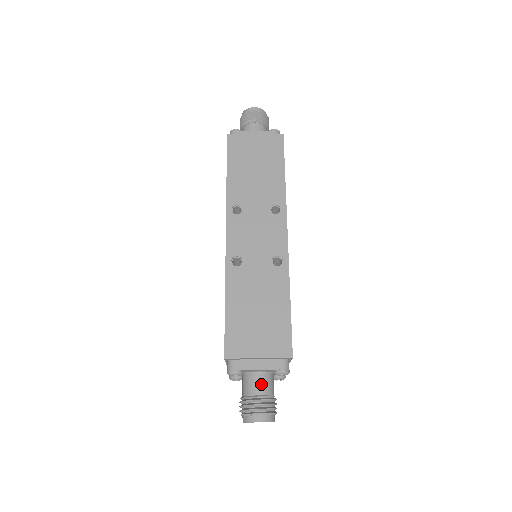
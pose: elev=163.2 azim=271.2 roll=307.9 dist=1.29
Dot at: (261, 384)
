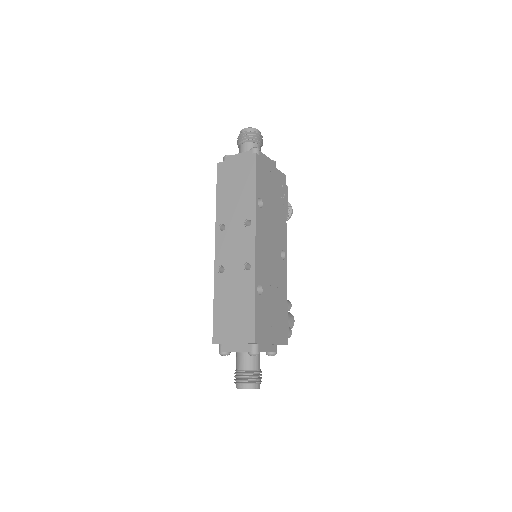
Dot at: (243, 361)
